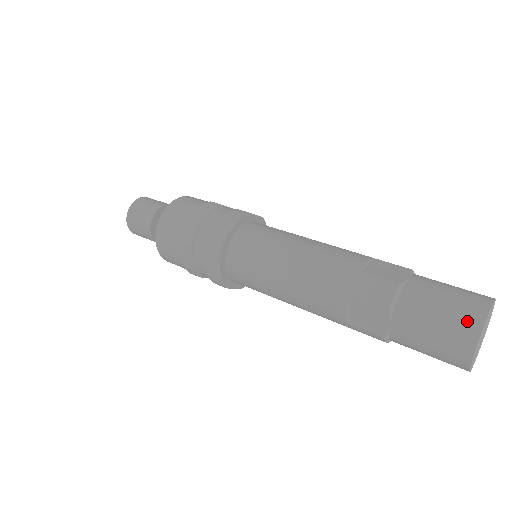
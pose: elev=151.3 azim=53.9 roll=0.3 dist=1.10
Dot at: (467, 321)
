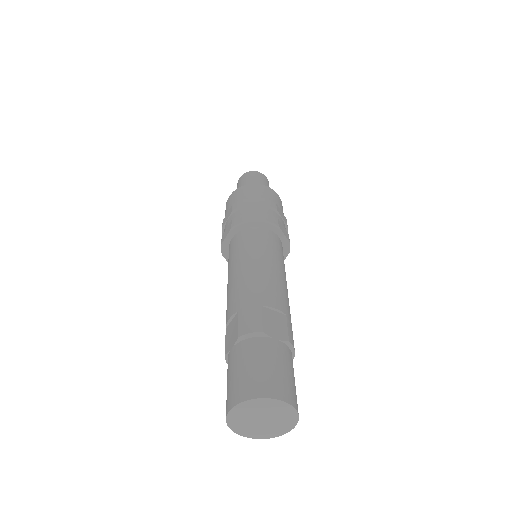
Dot at: (252, 387)
